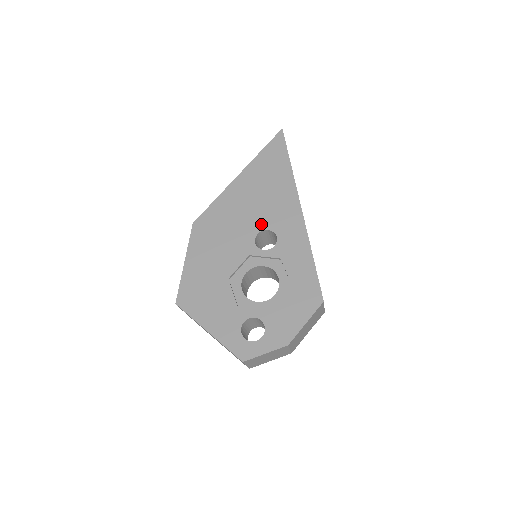
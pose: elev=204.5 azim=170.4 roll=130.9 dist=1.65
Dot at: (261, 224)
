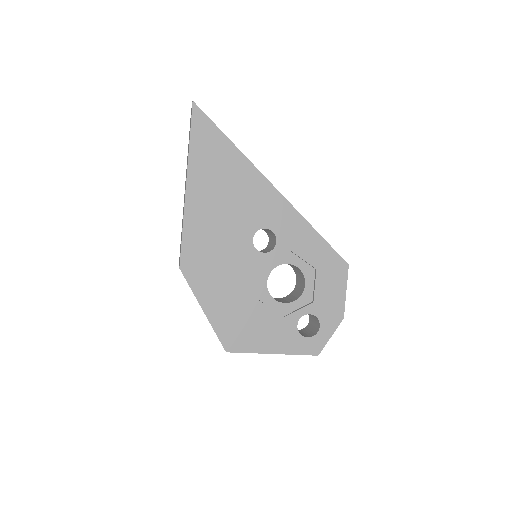
Dot at: (249, 228)
